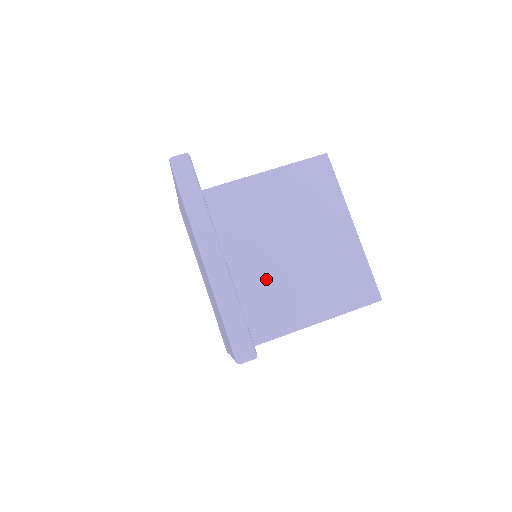
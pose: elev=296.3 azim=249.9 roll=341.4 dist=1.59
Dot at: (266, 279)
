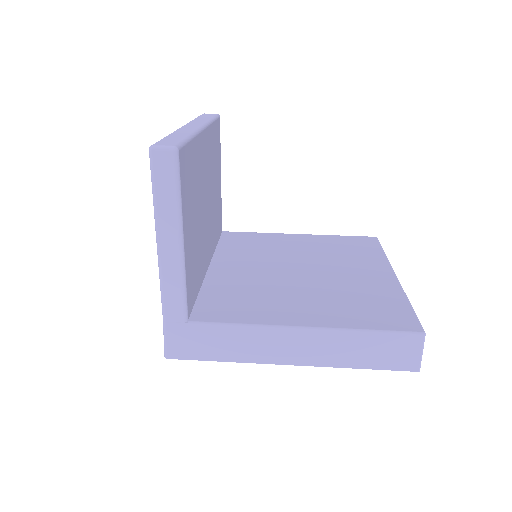
Dot at: (259, 282)
